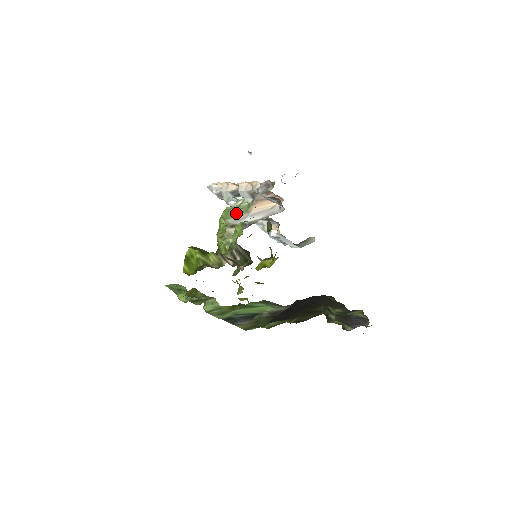
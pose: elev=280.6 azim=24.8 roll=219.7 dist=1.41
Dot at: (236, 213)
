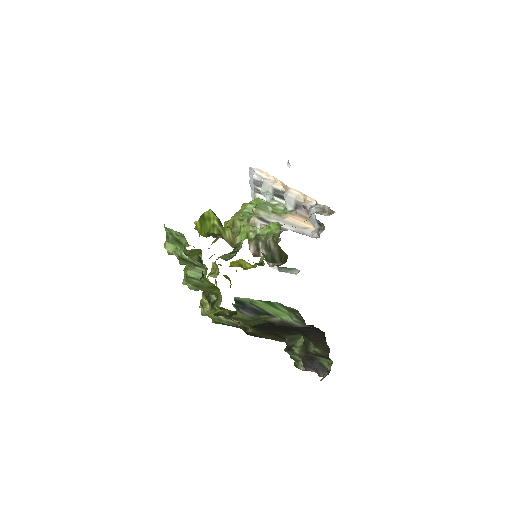
Dot at: (270, 210)
